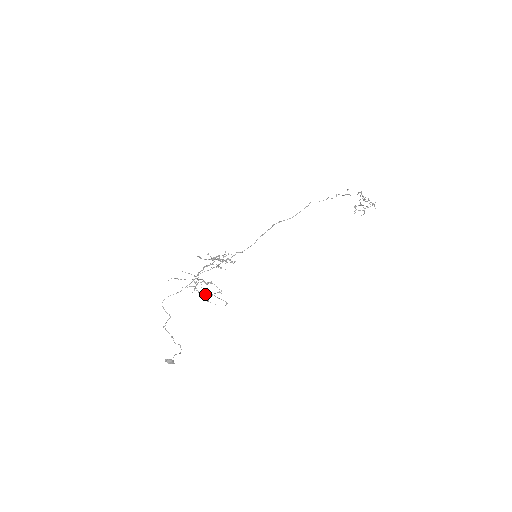
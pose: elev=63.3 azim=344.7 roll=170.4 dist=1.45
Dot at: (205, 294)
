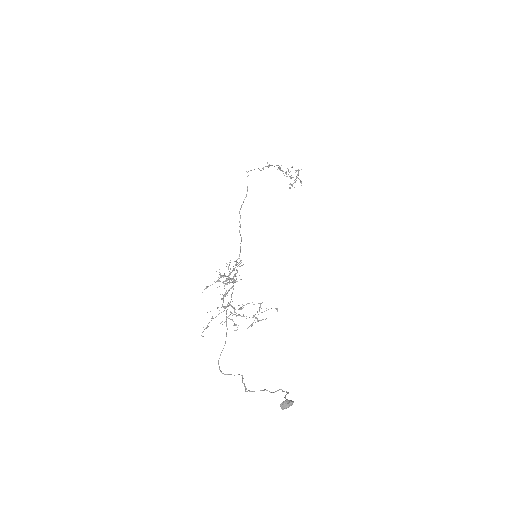
Dot at: occluded
